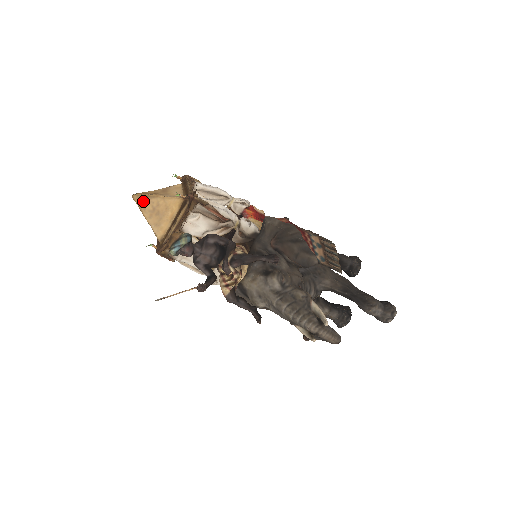
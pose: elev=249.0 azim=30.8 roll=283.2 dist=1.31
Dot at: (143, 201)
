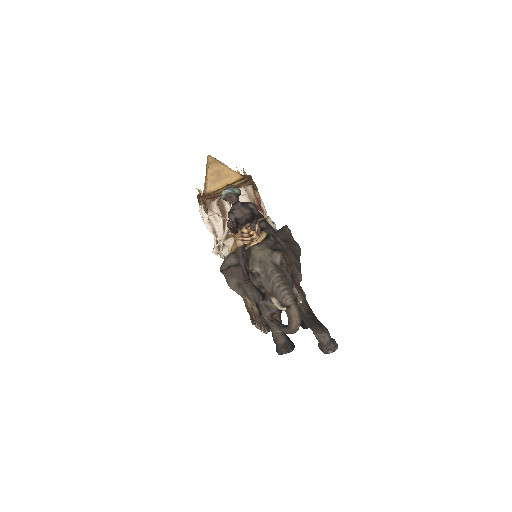
Dot at: (214, 162)
